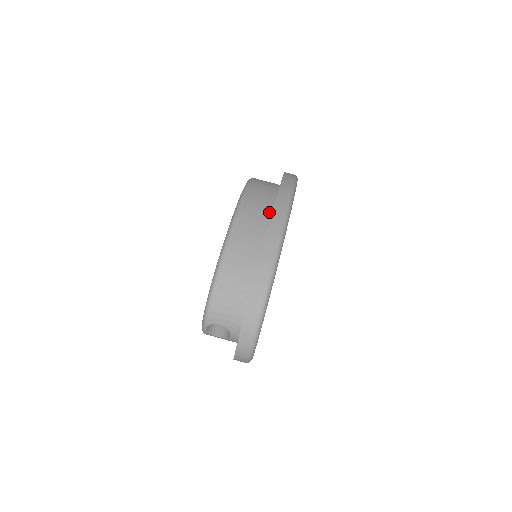
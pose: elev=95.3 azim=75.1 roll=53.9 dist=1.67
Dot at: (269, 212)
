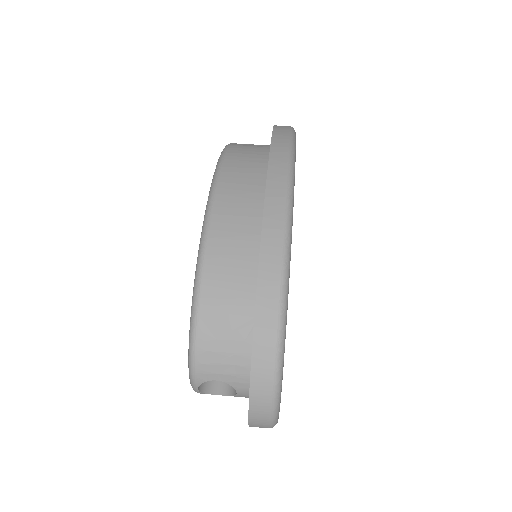
Dot at: (261, 188)
